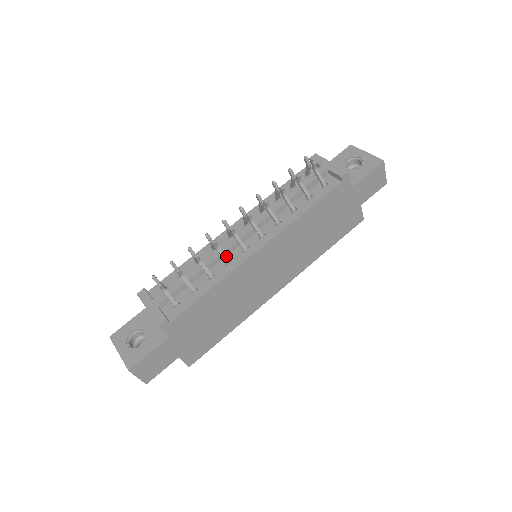
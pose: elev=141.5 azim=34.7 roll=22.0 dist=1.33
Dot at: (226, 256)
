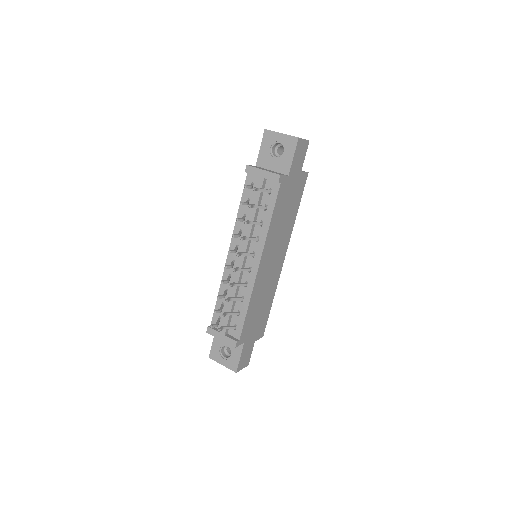
Dot at: (241, 280)
